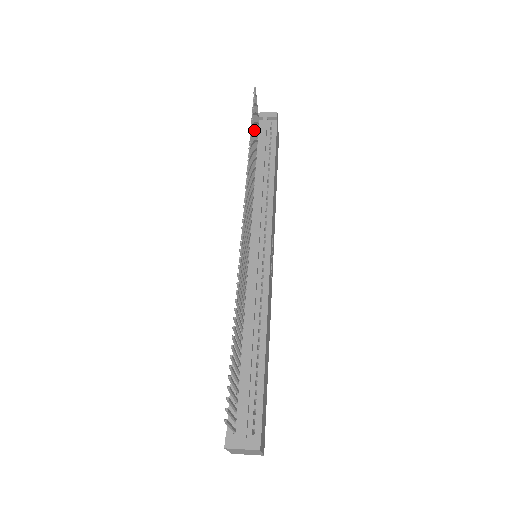
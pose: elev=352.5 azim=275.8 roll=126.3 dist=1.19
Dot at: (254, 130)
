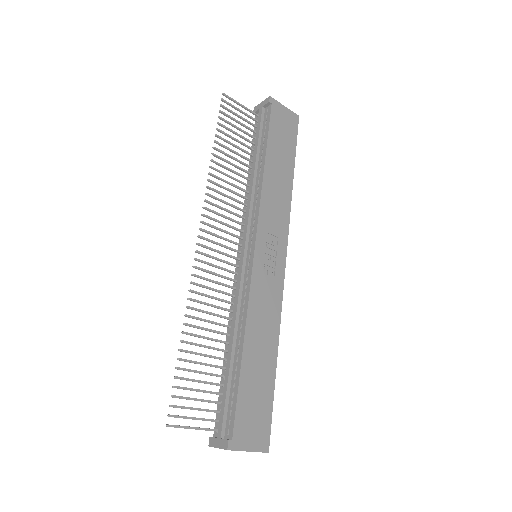
Dot at: (234, 133)
